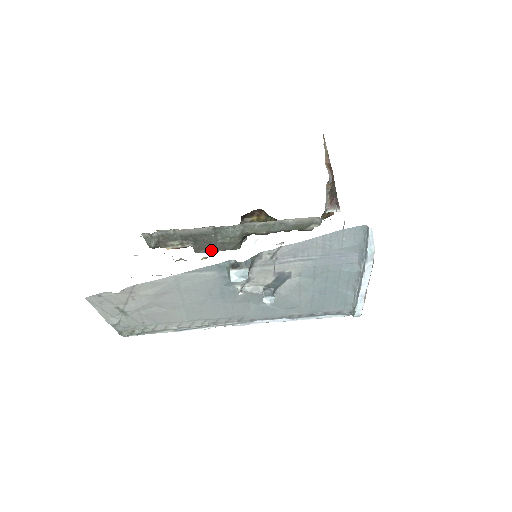
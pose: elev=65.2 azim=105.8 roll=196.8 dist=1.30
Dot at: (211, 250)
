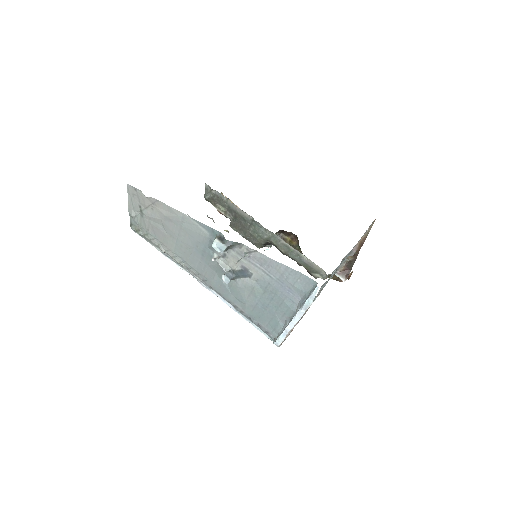
Dot at: (241, 233)
